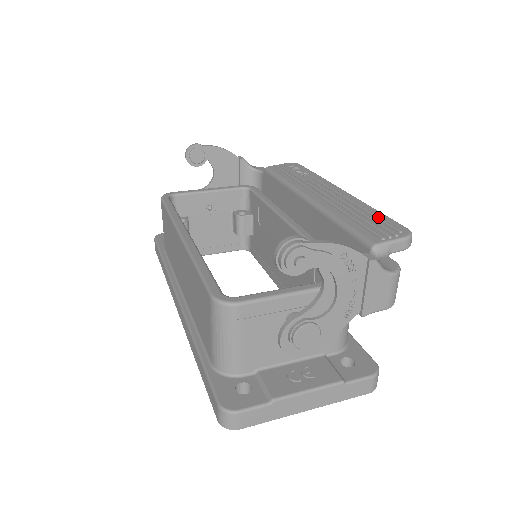
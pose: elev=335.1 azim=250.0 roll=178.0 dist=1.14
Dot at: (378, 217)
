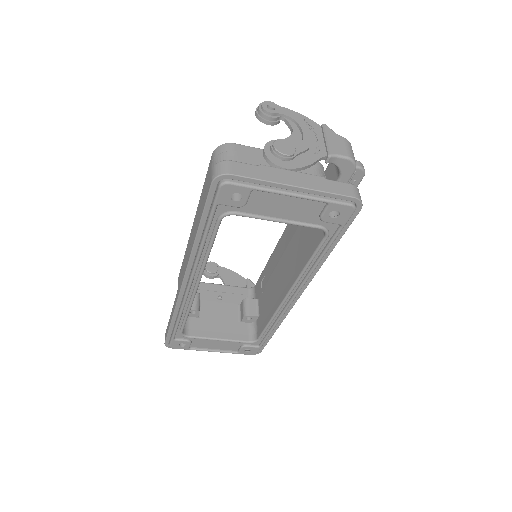
Dot at: occluded
